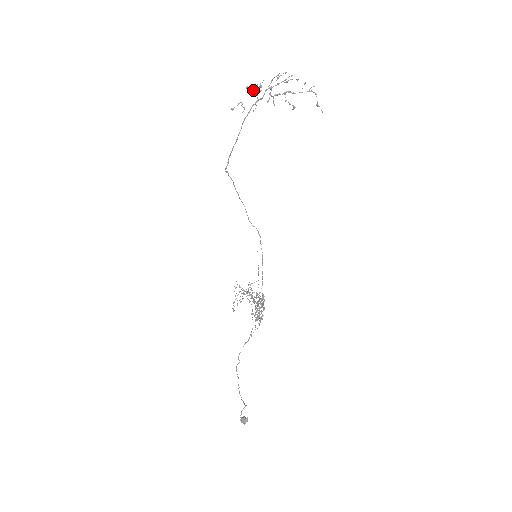
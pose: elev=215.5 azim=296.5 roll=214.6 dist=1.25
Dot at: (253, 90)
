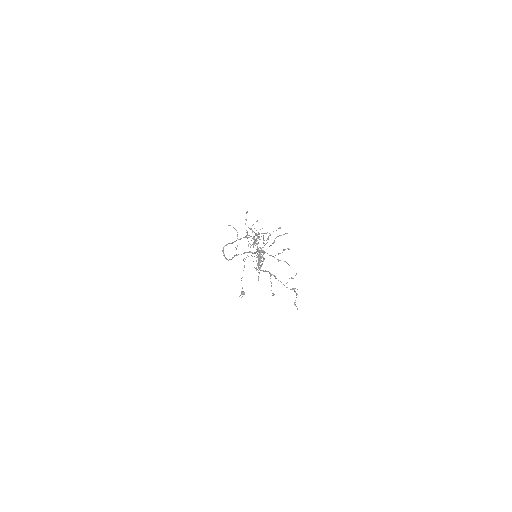
Dot at: (250, 229)
